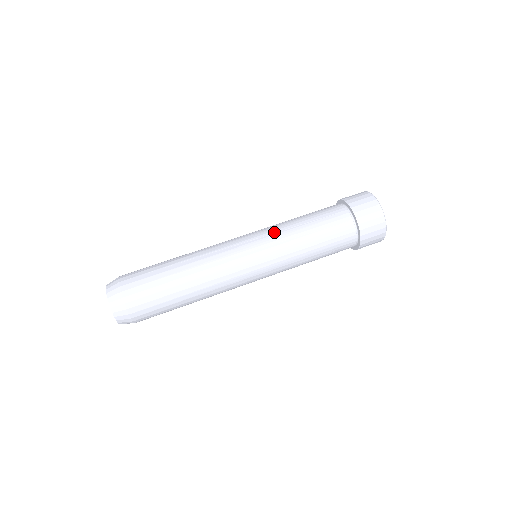
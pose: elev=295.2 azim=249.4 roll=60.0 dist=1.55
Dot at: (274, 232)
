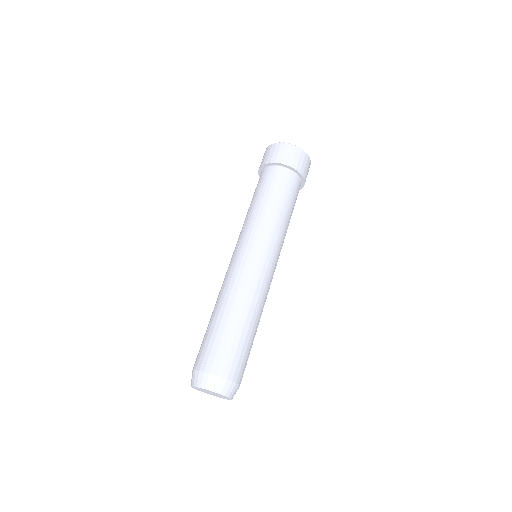
Dot at: (266, 229)
